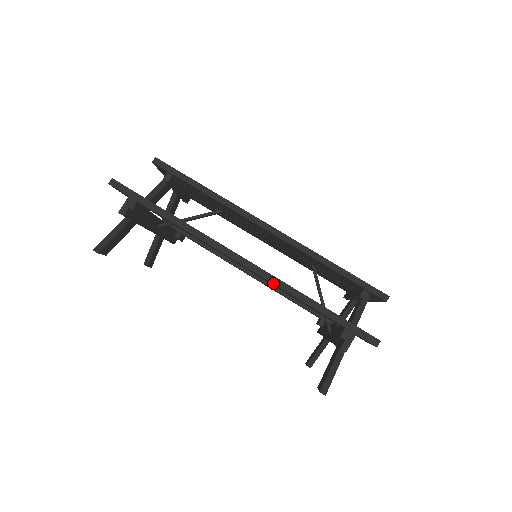
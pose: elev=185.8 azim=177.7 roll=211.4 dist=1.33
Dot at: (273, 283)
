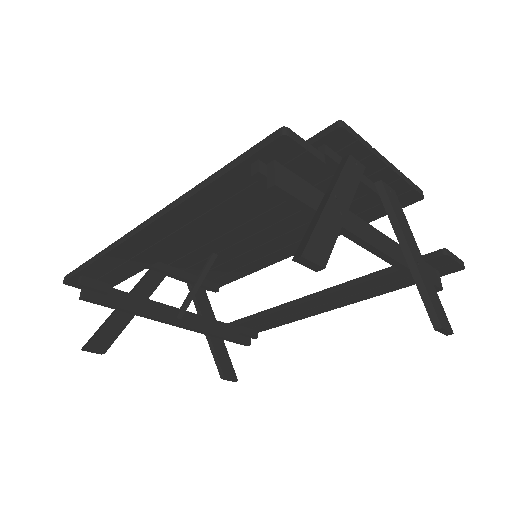
Dot at: (171, 209)
